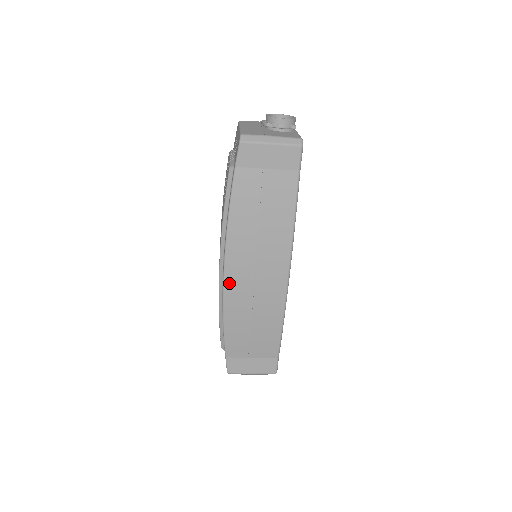
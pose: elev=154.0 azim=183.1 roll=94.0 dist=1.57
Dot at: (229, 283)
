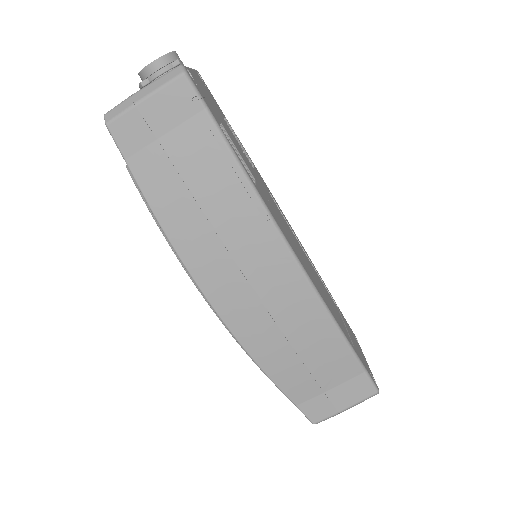
Dot at: (225, 312)
